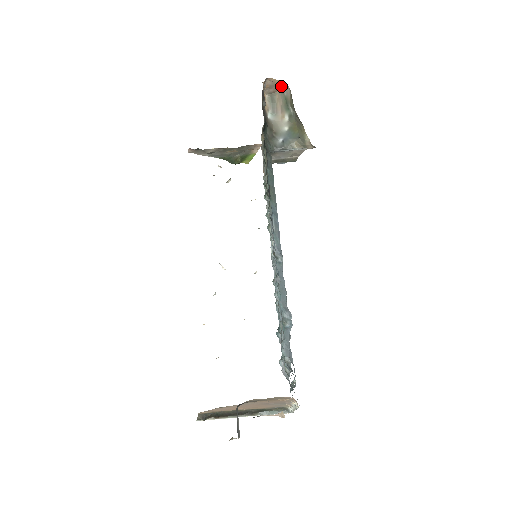
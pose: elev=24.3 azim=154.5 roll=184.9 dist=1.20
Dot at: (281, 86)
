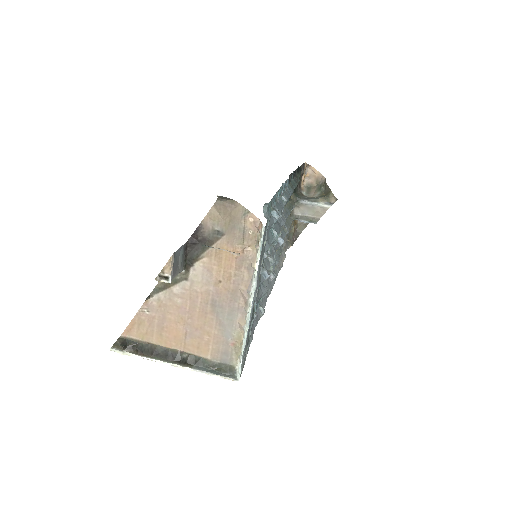
Dot at: (319, 178)
